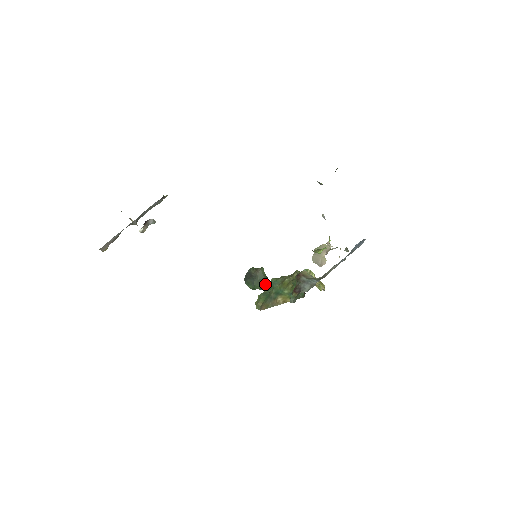
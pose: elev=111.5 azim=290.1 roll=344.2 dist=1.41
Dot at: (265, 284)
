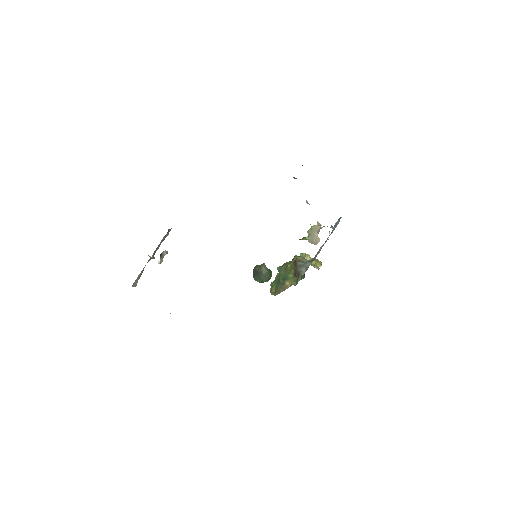
Dot at: (270, 276)
